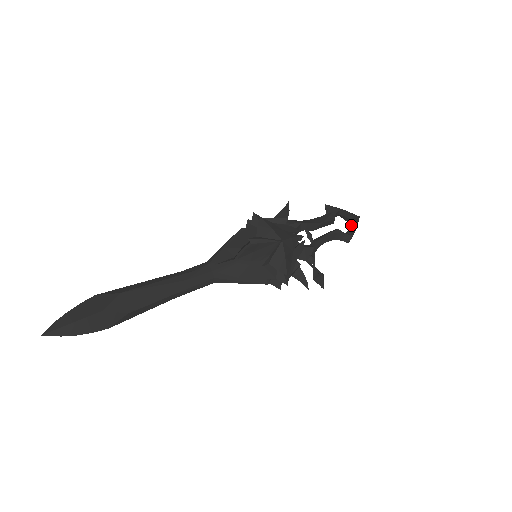
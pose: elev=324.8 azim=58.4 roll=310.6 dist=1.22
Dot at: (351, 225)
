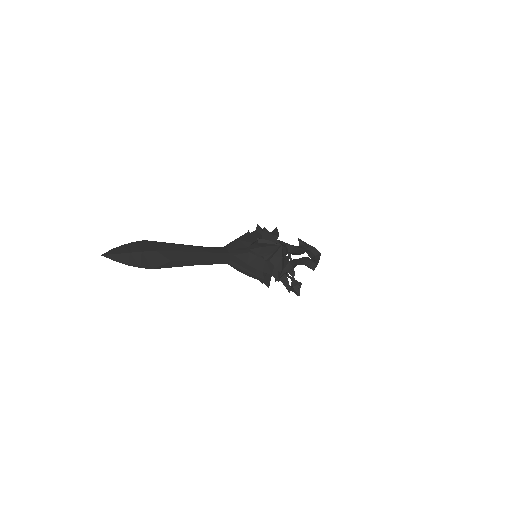
Dot at: (315, 259)
